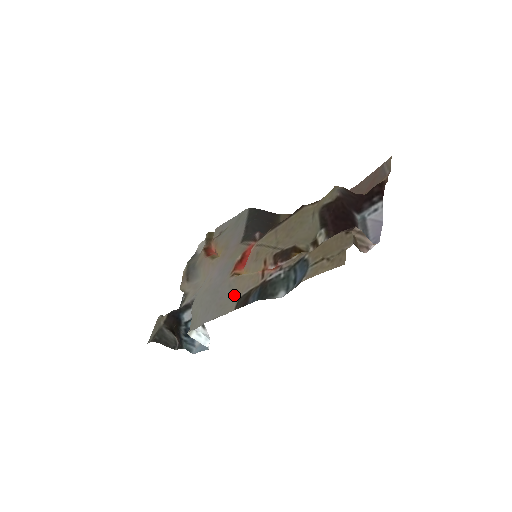
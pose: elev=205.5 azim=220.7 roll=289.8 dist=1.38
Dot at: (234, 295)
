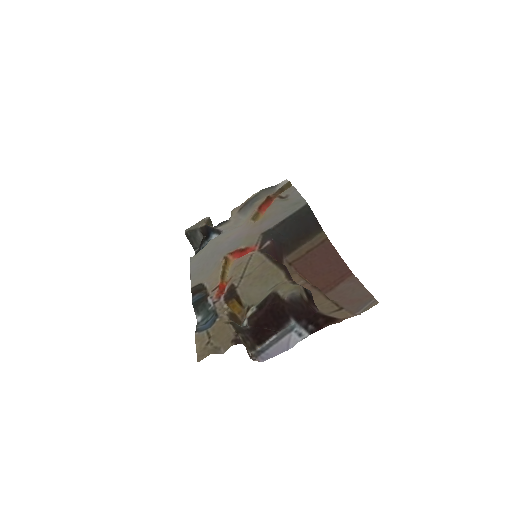
Dot at: (209, 274)
